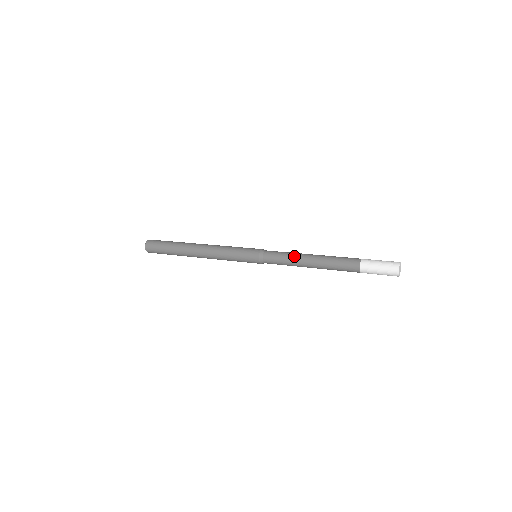
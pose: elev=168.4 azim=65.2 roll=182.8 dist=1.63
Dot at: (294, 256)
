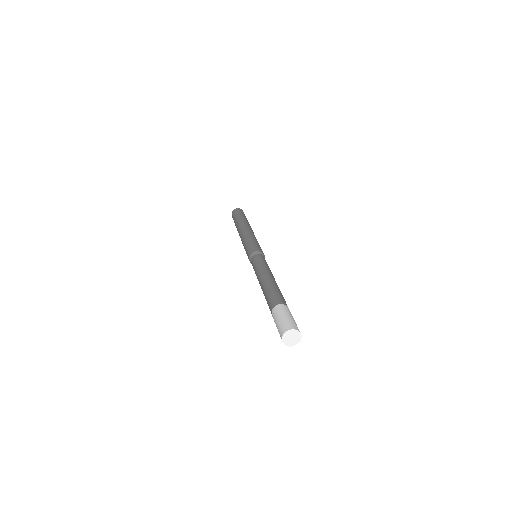
Dot at: (257, 272)
